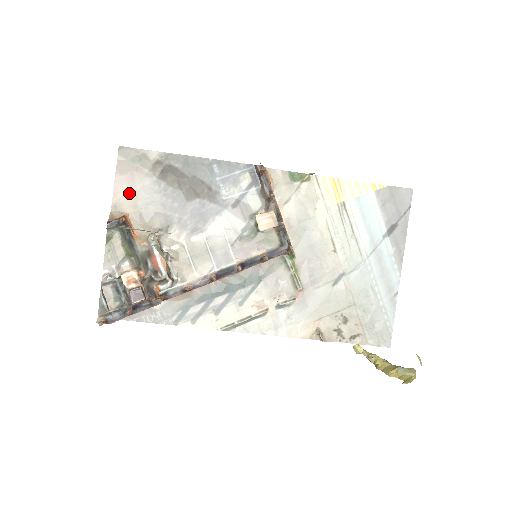
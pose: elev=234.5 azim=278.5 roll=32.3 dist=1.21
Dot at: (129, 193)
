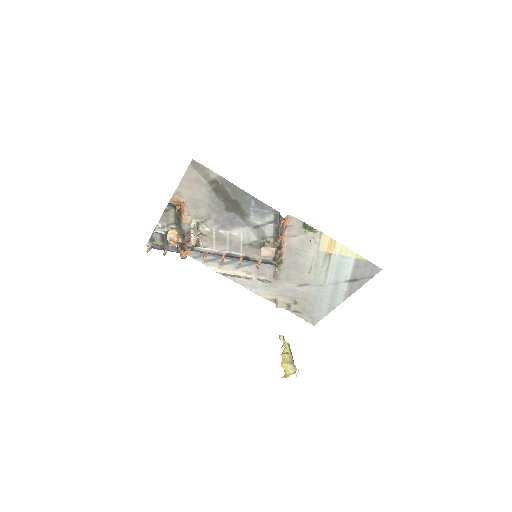
Dot at: (189, 189)
